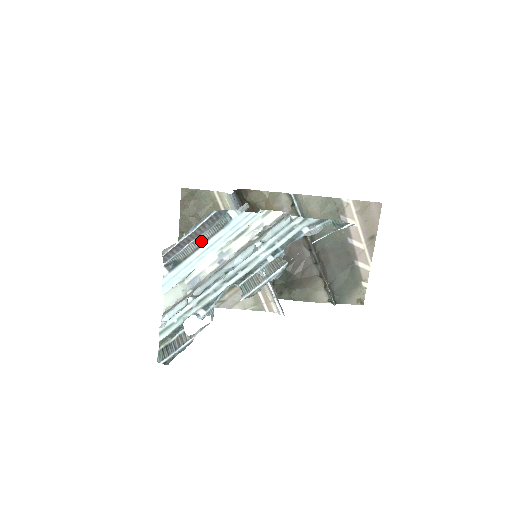
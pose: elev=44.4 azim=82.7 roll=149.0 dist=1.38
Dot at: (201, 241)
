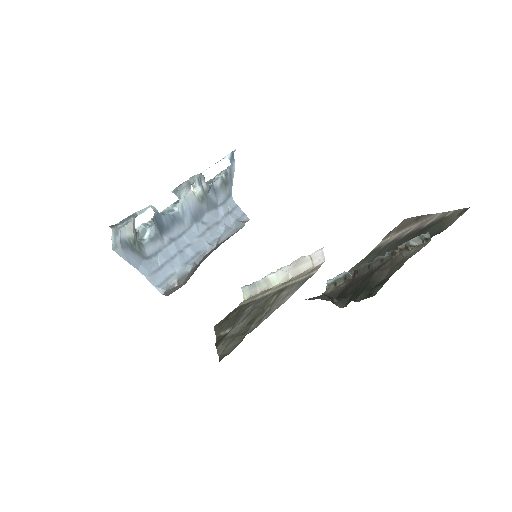
Dot at: occluded
